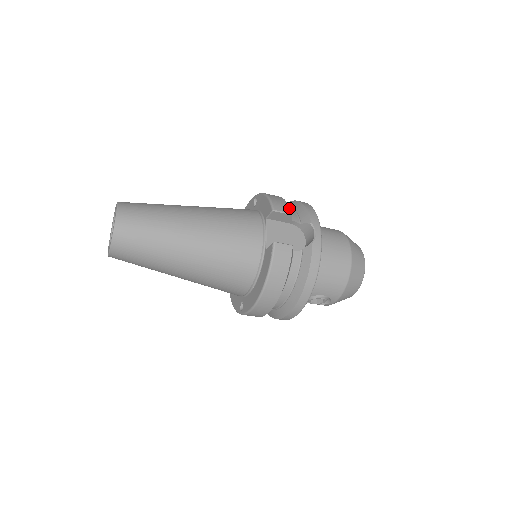
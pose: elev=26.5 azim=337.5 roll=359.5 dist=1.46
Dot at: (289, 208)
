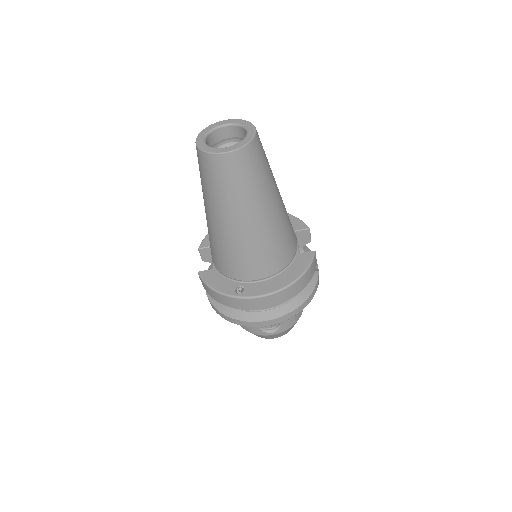
Dot at: occluded
